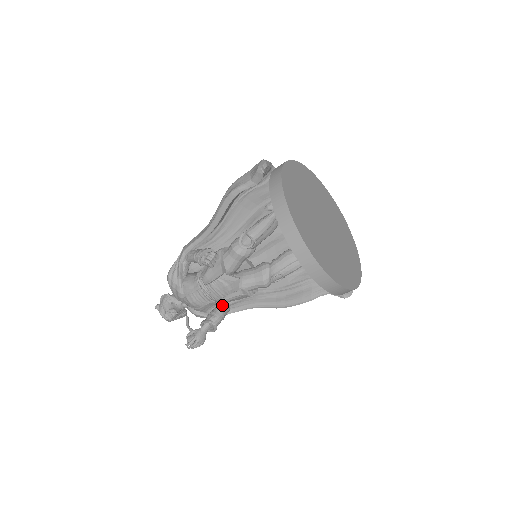
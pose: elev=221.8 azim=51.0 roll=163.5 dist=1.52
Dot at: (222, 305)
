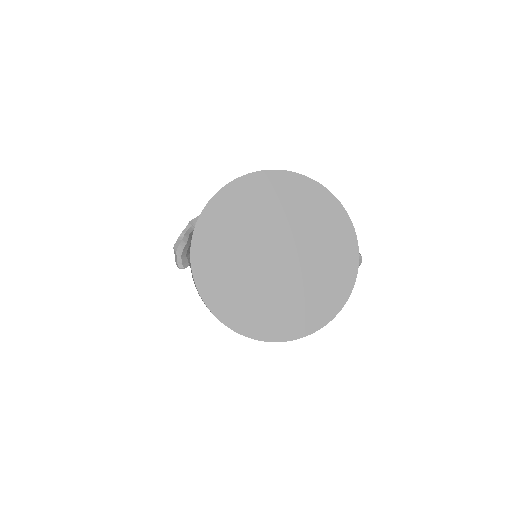
Dot at: occluded
